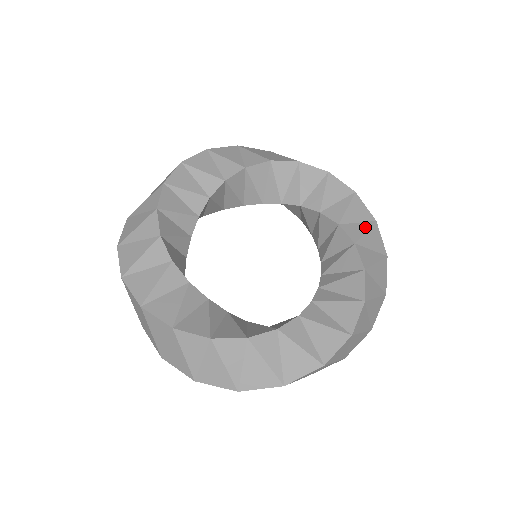
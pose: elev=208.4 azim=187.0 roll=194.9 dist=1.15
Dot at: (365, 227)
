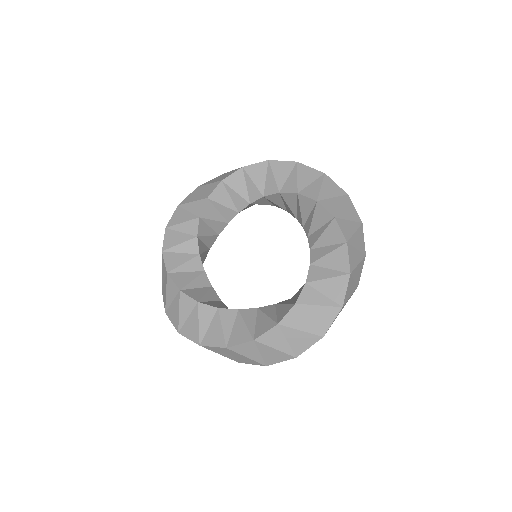
Dot at: (324, 302)
